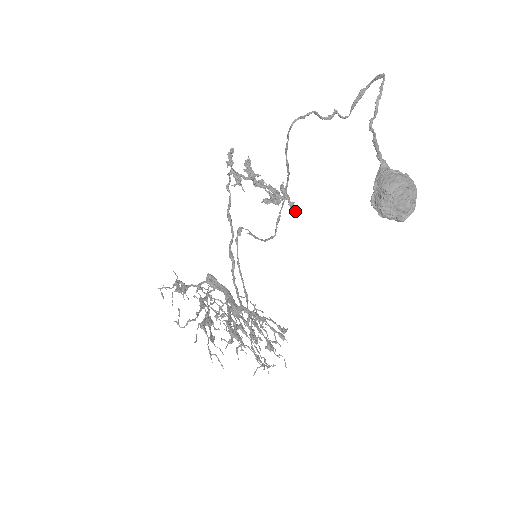
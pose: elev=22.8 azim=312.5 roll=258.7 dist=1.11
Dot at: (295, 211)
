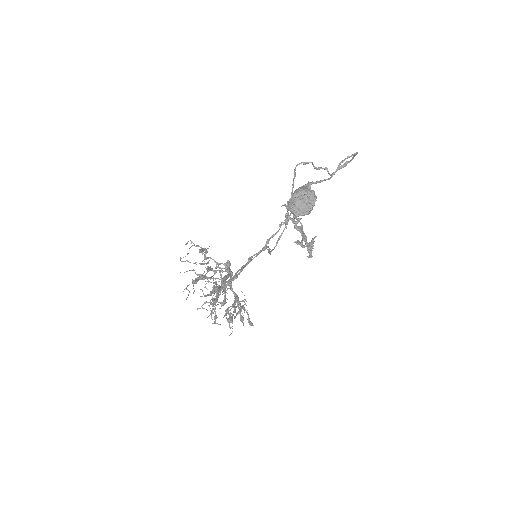
Dot at: (310, 256)
